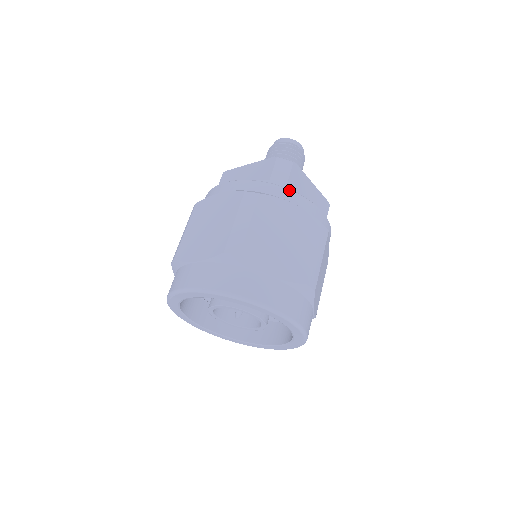
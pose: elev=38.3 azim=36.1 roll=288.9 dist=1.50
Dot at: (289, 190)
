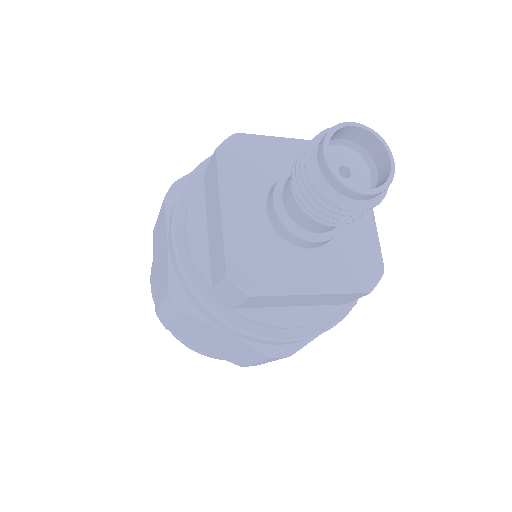
Dot at: (225, 325)
